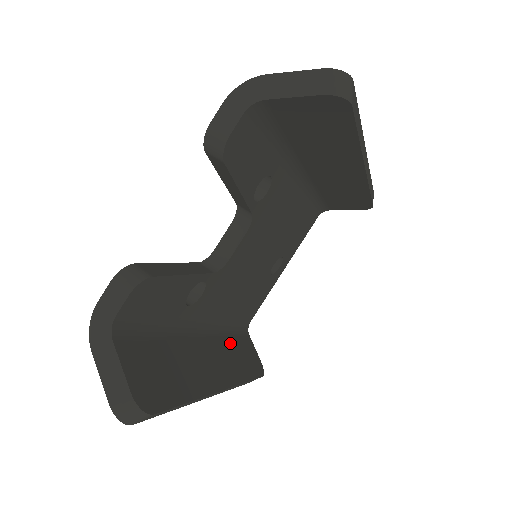
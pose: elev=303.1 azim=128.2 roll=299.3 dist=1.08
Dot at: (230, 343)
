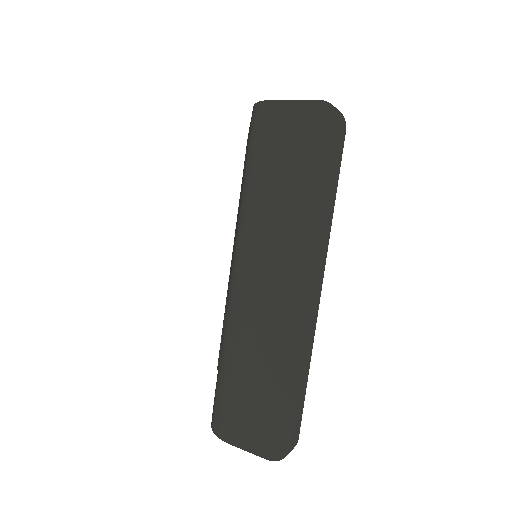
Dot at: occluded
